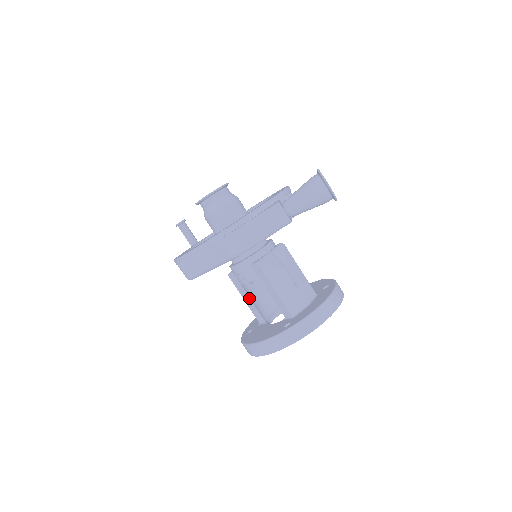
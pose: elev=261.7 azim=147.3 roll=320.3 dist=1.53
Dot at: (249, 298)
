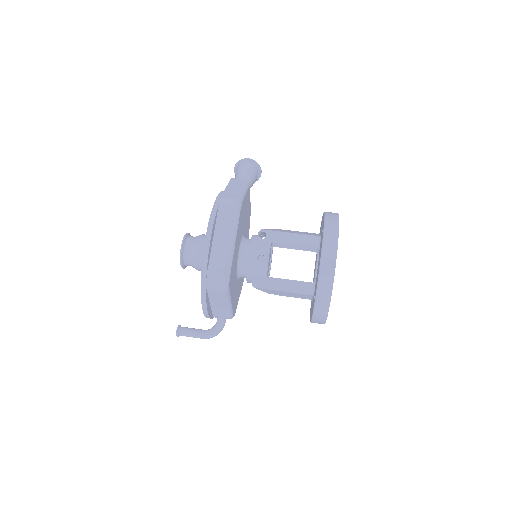
Dot at: (284, 280)
